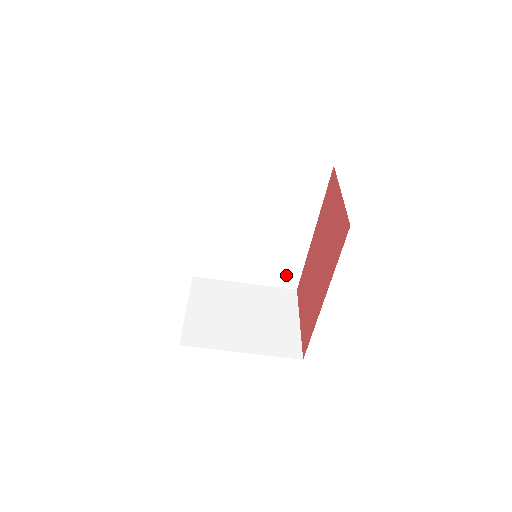
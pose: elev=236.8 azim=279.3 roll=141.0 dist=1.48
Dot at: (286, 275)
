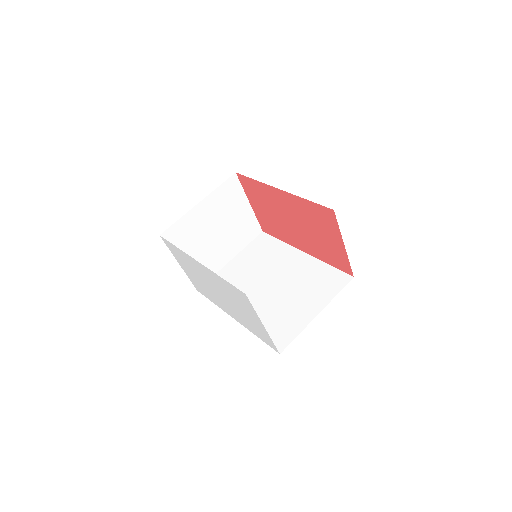
Dot at: (331, 280)
